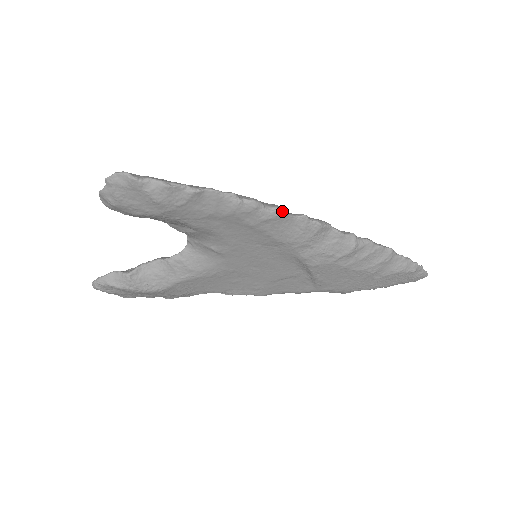
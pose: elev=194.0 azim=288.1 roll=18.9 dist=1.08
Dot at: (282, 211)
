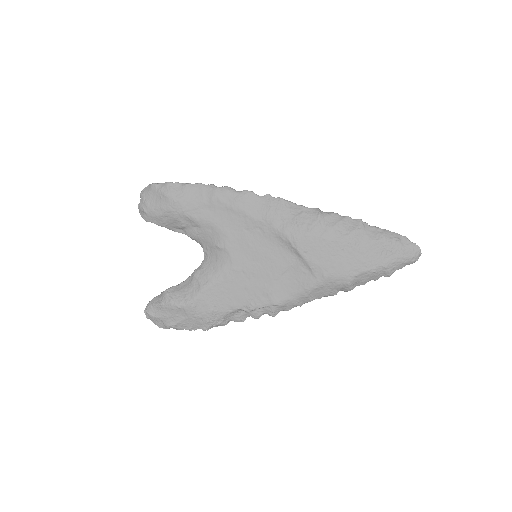
Dot at: (248, 191)
